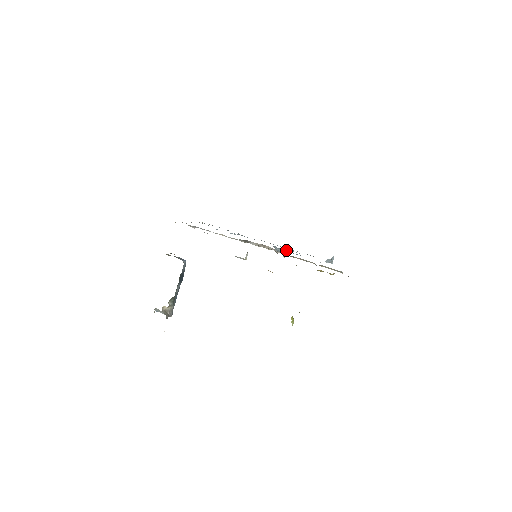
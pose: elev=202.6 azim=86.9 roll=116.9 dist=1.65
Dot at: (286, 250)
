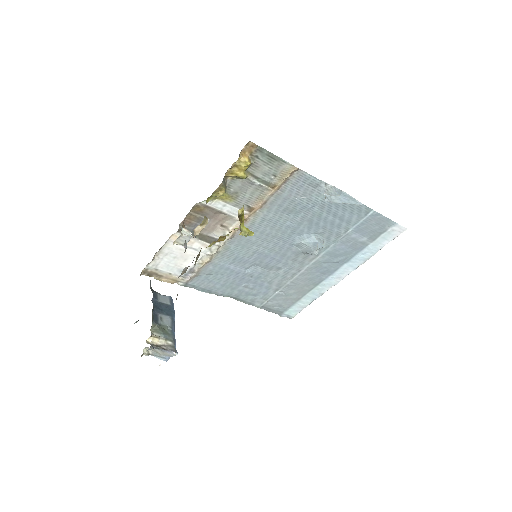
Dot at: (300, 236)
